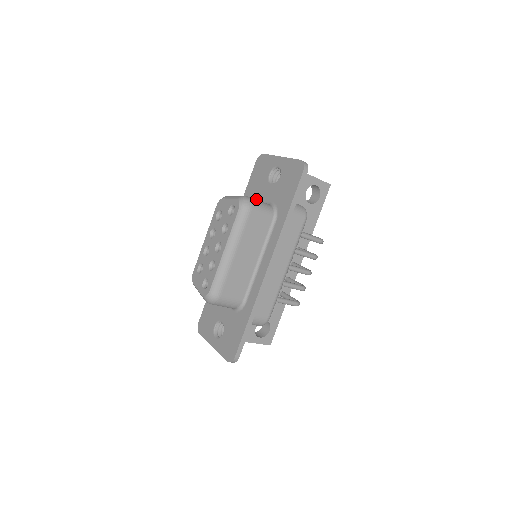
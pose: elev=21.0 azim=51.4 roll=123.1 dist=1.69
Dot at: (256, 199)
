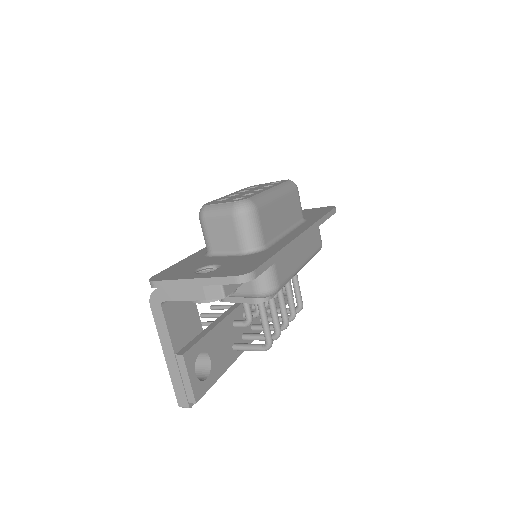
Dot at: occluded
